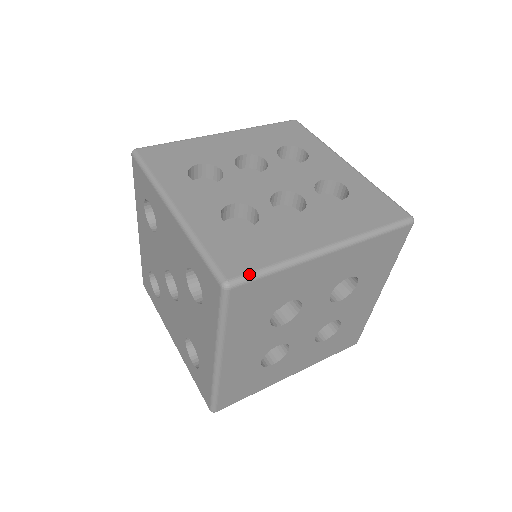
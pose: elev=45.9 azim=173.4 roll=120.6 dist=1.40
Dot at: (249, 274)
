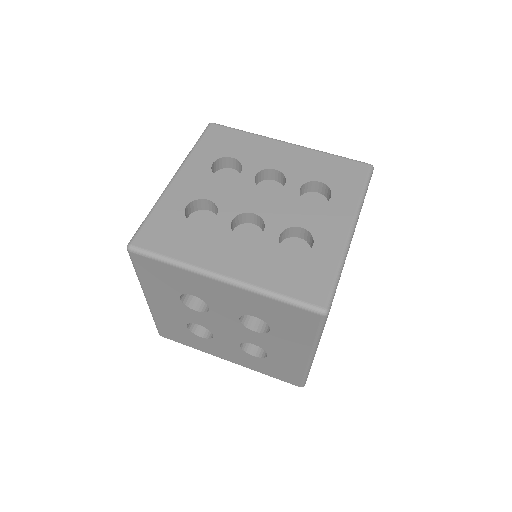
Dot at: (147, 251)
